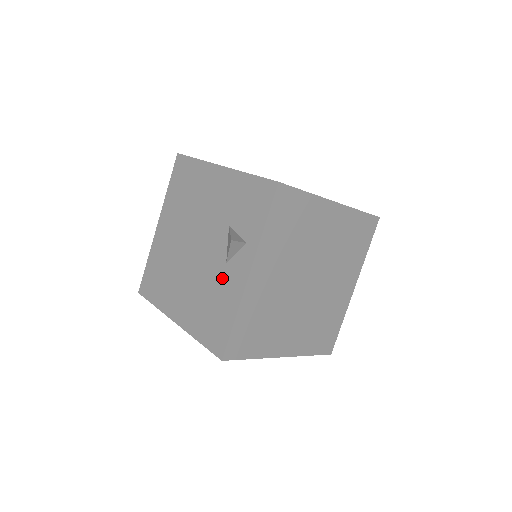
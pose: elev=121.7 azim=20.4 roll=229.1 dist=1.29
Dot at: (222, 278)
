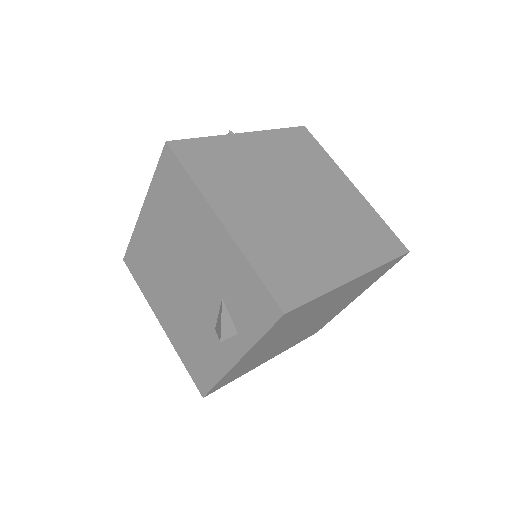
Dot at: (209, 338)
